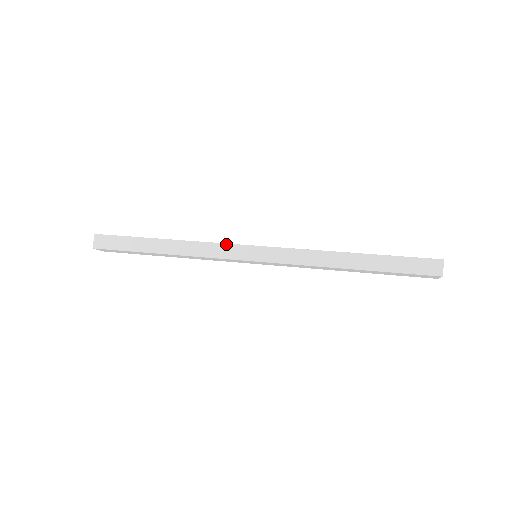
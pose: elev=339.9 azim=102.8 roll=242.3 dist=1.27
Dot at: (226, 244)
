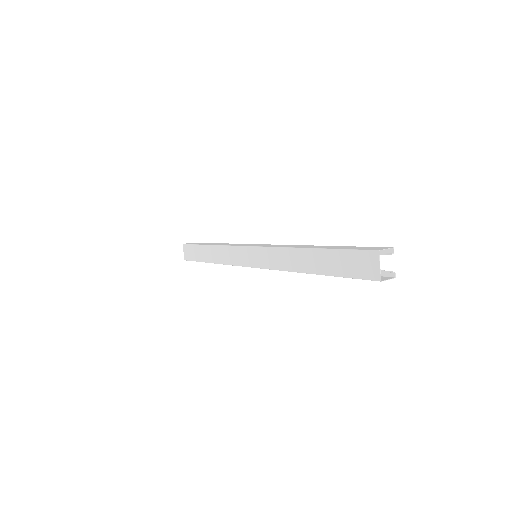
Dot at: occluded
